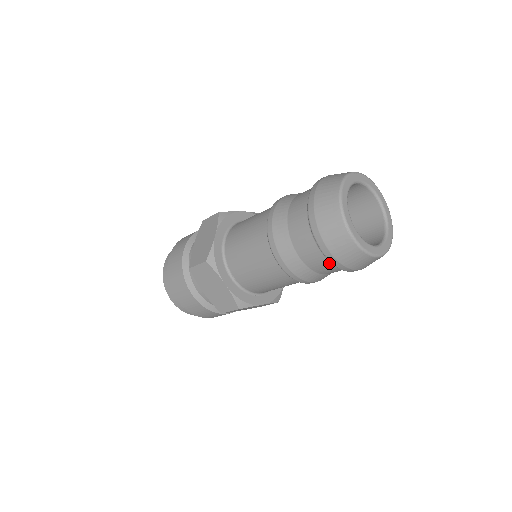
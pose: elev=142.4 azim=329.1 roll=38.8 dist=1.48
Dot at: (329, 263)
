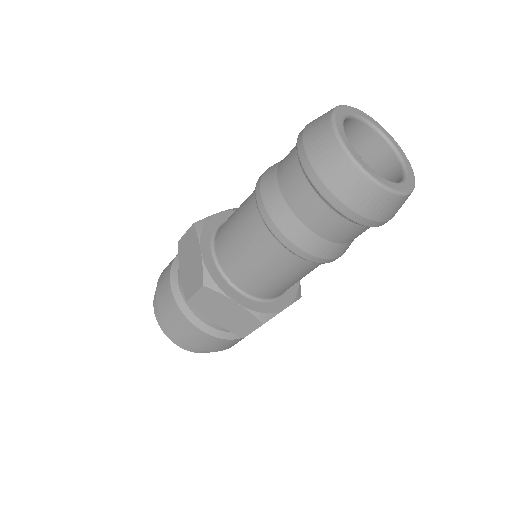
Dot at: (309, 189)
